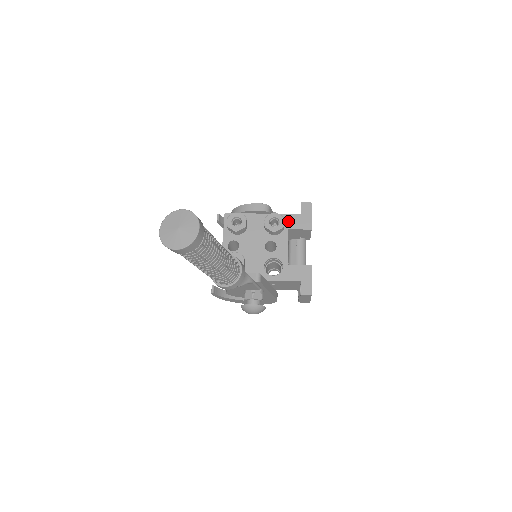
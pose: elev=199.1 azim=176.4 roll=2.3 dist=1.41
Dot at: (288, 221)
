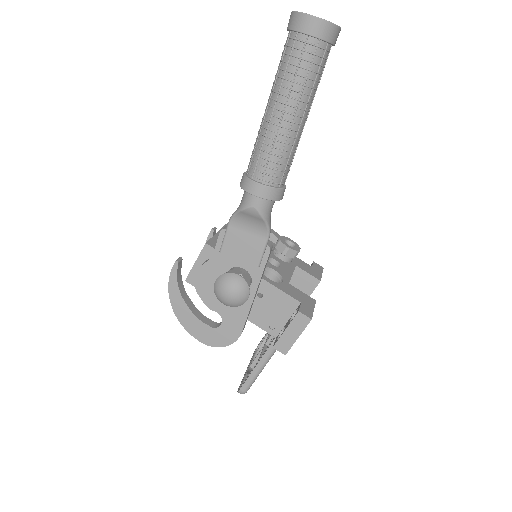
Dot at: (297, 261)
